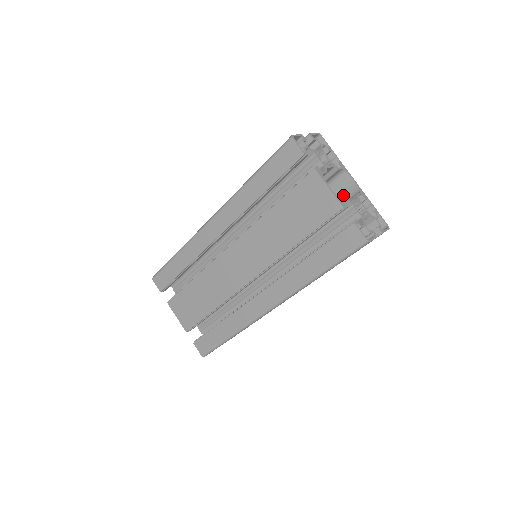
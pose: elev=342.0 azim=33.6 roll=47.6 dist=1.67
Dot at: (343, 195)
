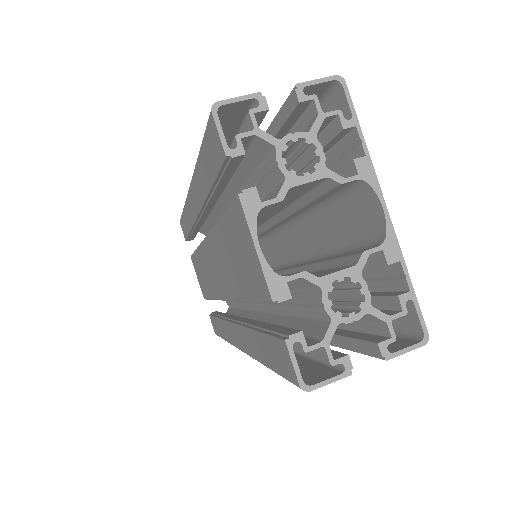
Dot at: (366, 227)
